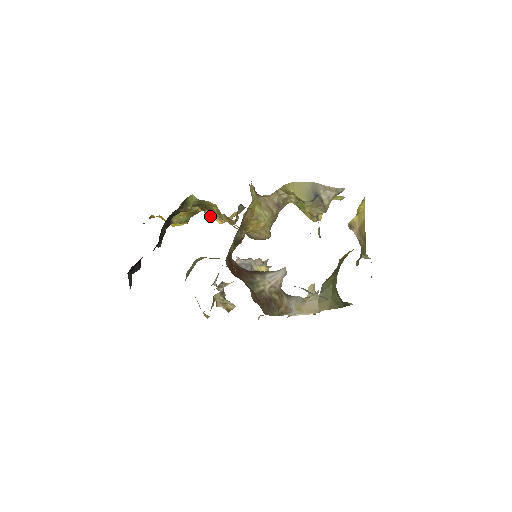
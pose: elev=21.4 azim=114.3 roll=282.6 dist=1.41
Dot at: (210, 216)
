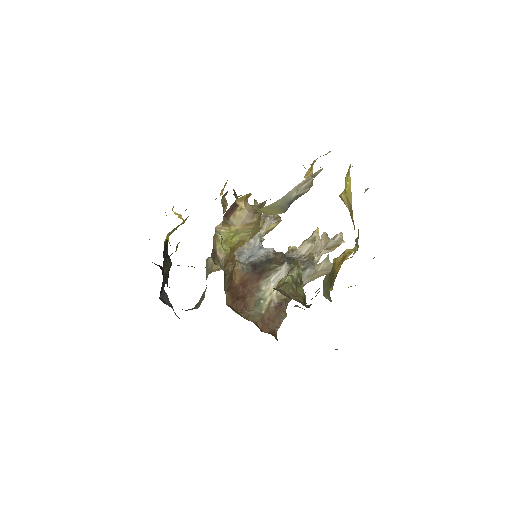
Dot at: occluded
